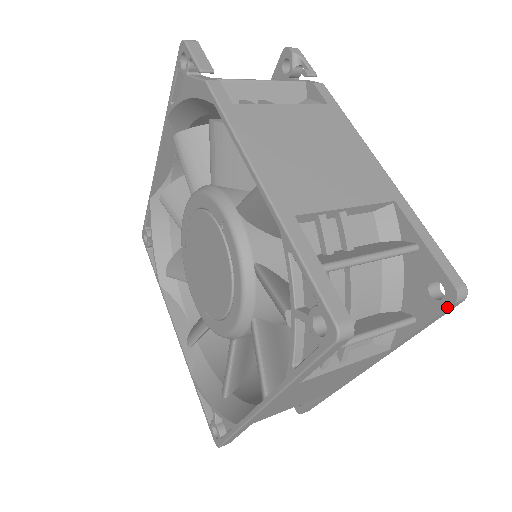
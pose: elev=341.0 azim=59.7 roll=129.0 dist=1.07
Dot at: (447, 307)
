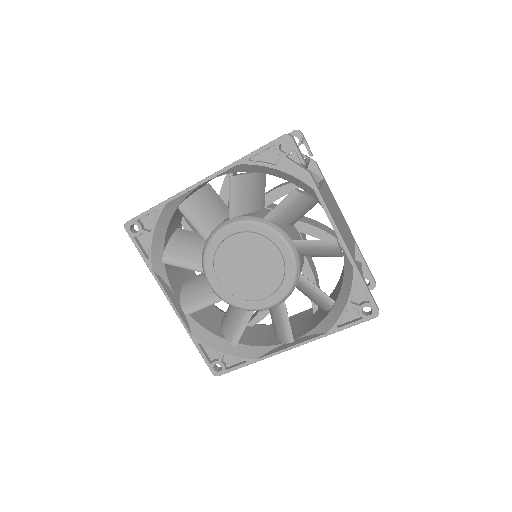
Dot at: occluded
